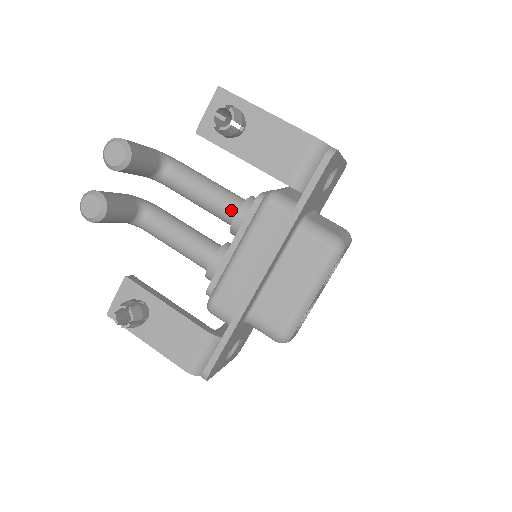
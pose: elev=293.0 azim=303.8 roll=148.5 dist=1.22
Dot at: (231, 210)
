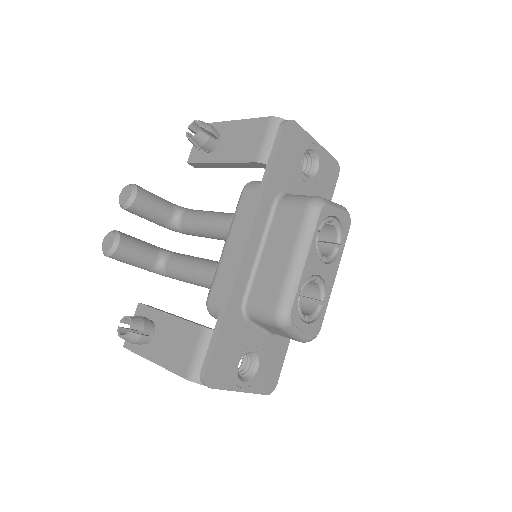
Dot at: occluded
